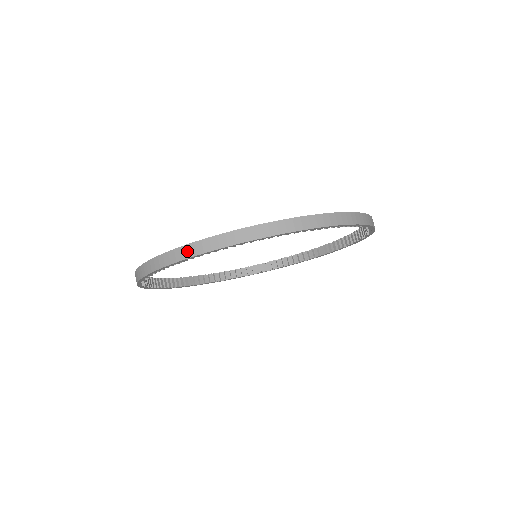
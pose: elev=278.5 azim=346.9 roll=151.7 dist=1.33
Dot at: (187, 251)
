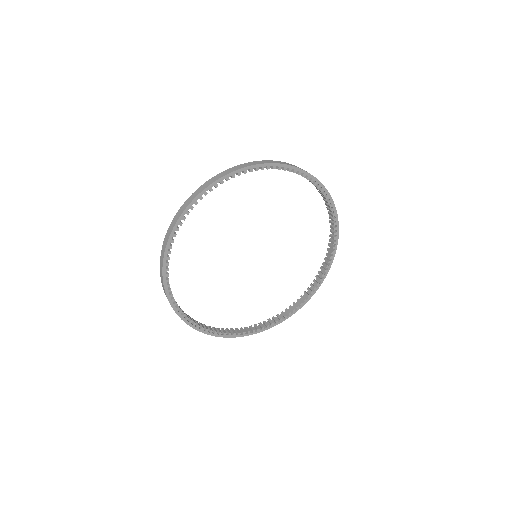
Dot at: (249, 164)
